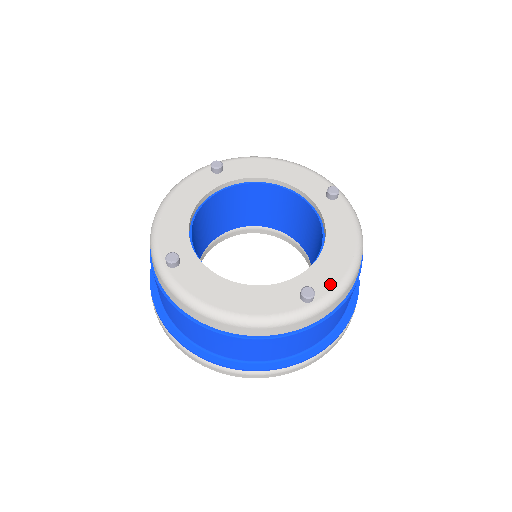
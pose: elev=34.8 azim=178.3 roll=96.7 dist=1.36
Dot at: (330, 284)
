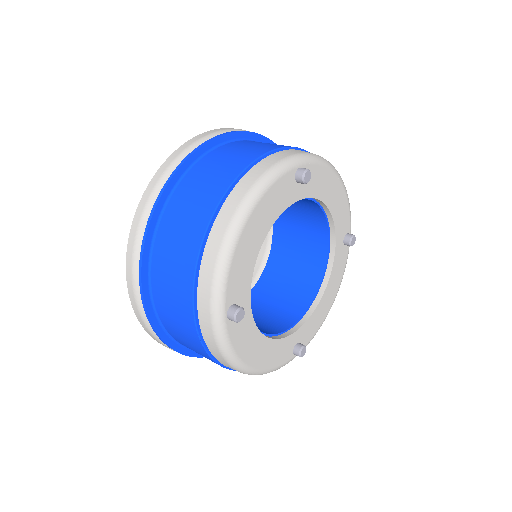
Dot at: (311, 336)
